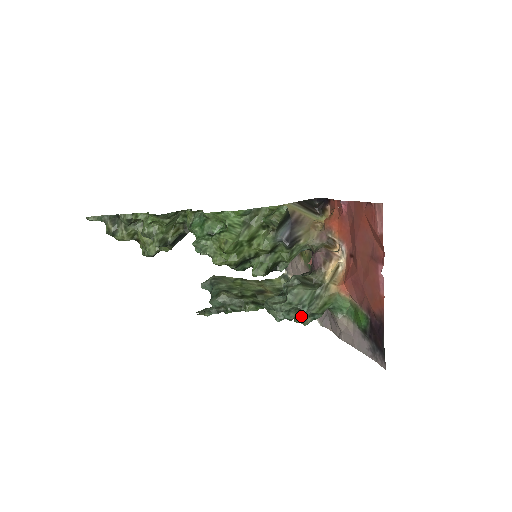
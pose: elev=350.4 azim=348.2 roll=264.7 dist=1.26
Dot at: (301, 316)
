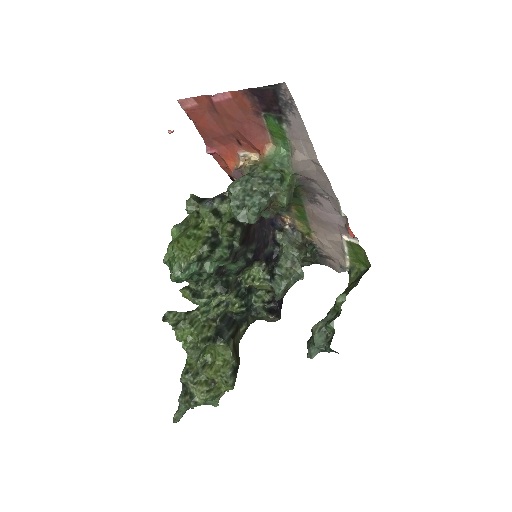
Dot at: (277, 196)
